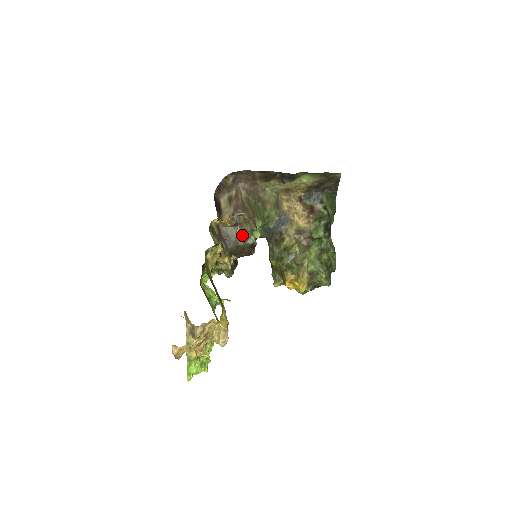
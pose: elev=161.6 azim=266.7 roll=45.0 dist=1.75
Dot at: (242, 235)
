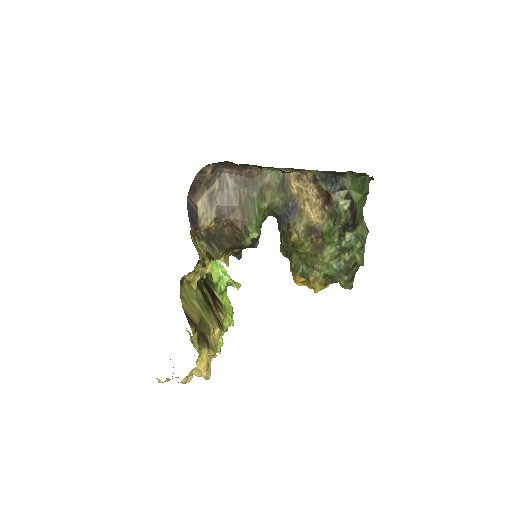
Dot at: (234, 236)
